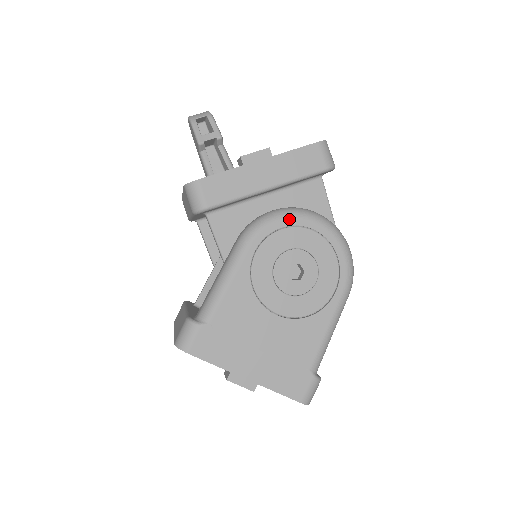
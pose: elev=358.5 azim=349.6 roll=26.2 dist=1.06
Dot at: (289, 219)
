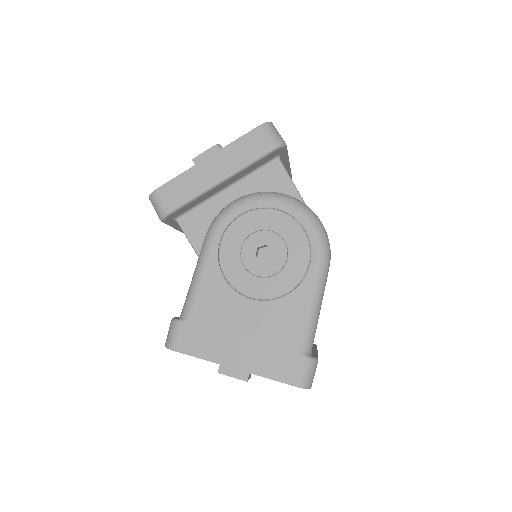
Dot at: (247, 204)
